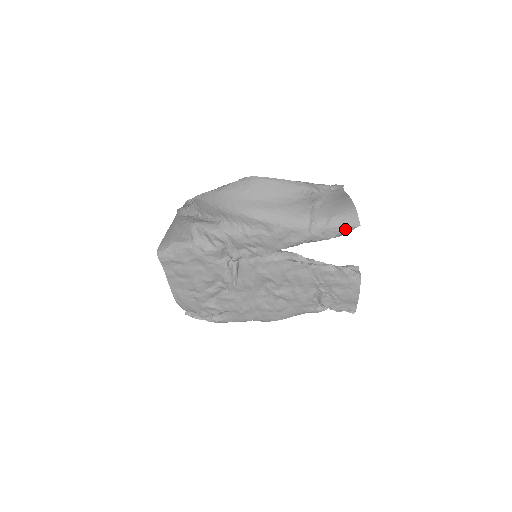
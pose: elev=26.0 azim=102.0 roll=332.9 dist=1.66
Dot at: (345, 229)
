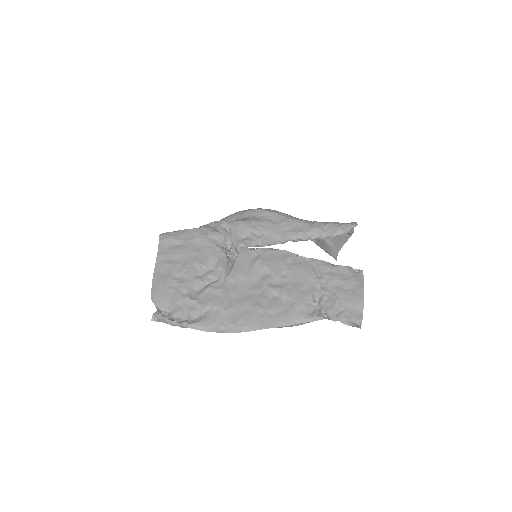
Dot at: (345, 227)
